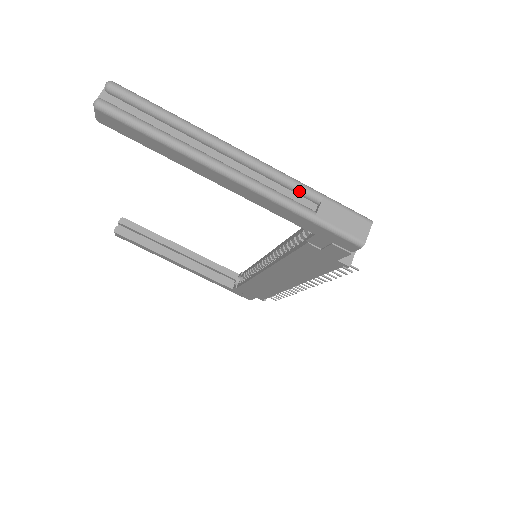
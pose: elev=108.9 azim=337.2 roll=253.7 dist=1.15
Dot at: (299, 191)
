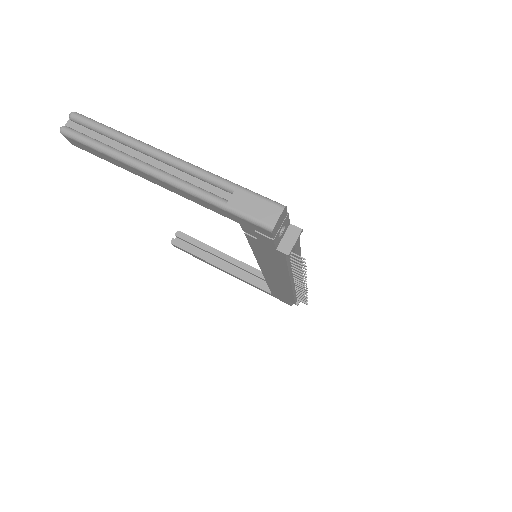
Dot at: (215, 184)
